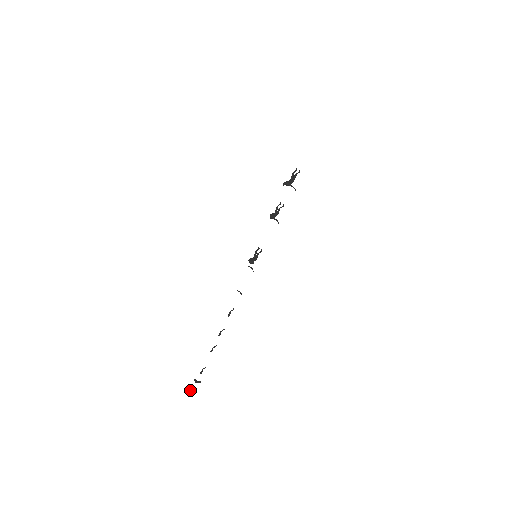
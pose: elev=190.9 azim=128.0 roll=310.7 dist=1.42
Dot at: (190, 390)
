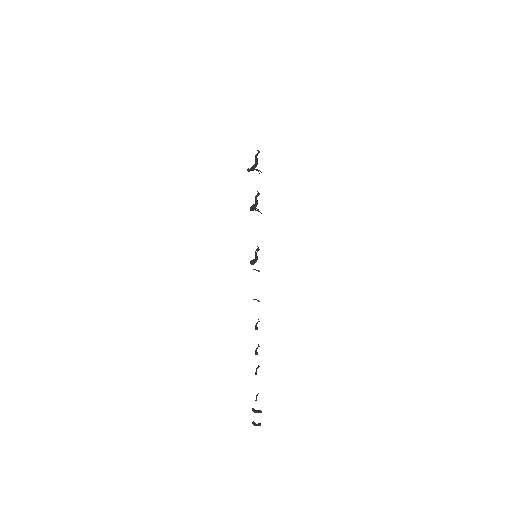
Dot at: (253, 422)
